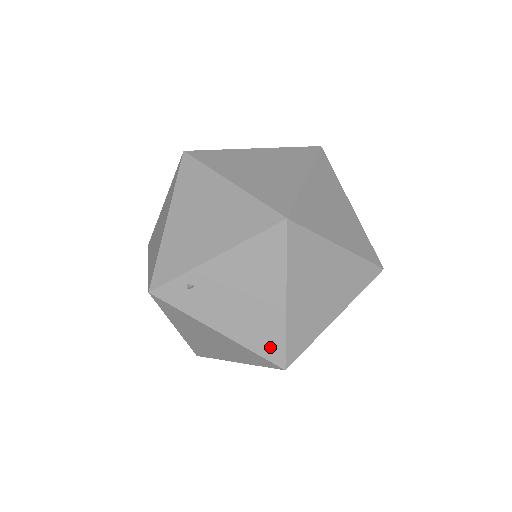
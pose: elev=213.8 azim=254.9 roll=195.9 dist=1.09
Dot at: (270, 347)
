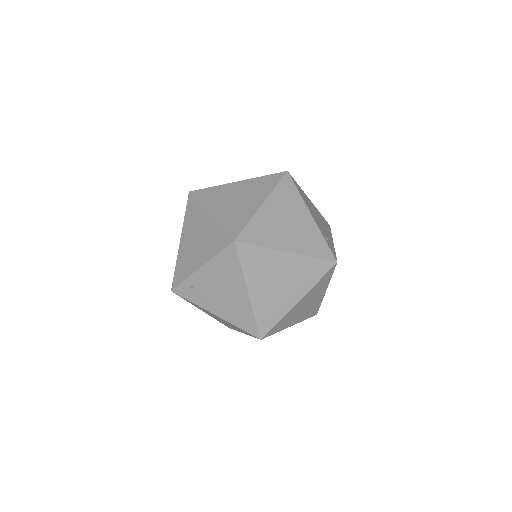
Dot at: (247, 324)
